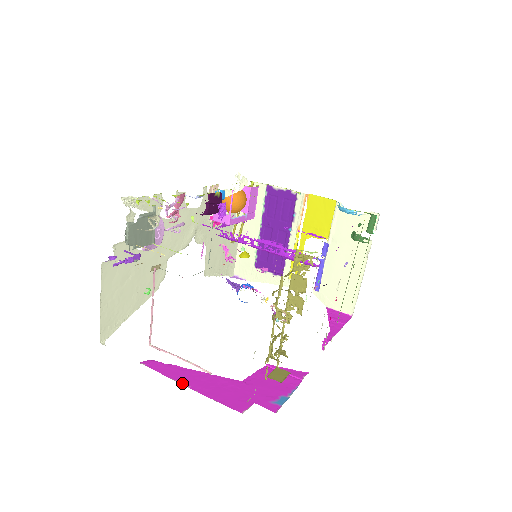
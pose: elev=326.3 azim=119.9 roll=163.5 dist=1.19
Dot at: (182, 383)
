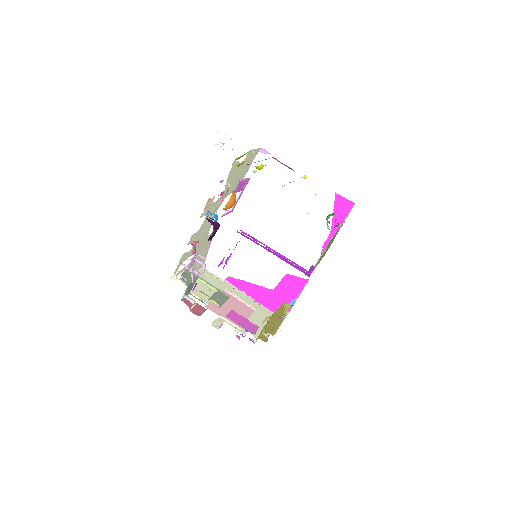
Dot at: (247, 294)
